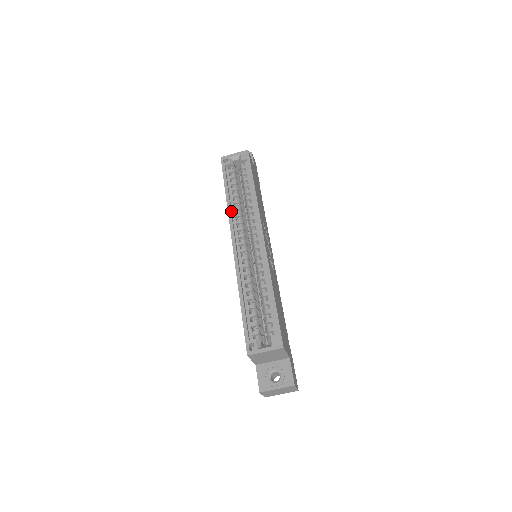
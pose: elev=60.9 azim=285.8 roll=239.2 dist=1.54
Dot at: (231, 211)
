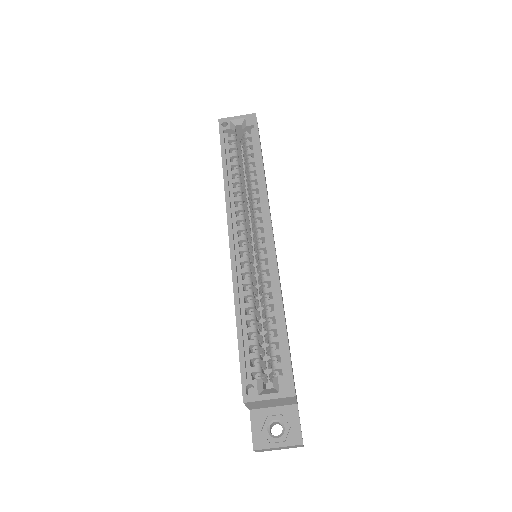
Dot at: (229, 193)
